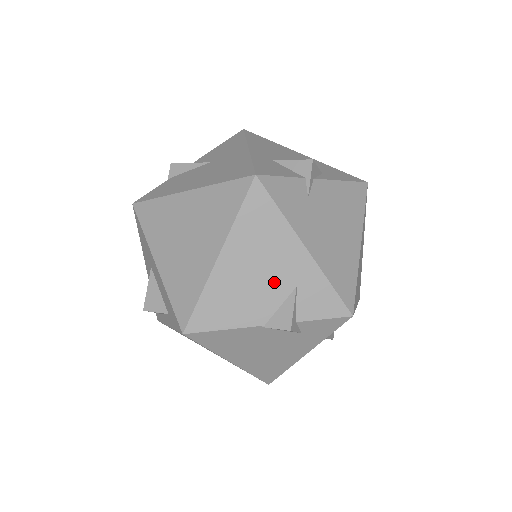
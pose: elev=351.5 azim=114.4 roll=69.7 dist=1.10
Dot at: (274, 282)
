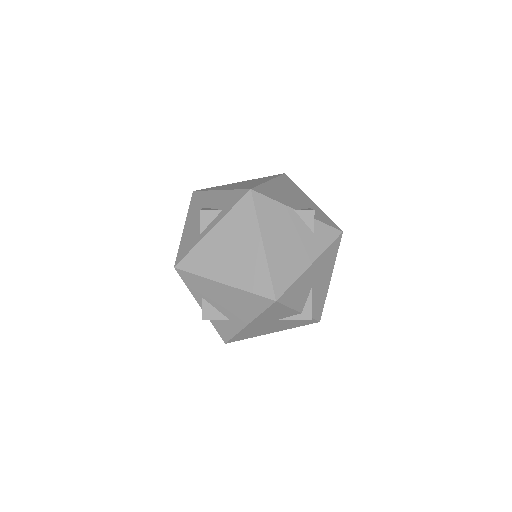
Dot at: (299, 201)
